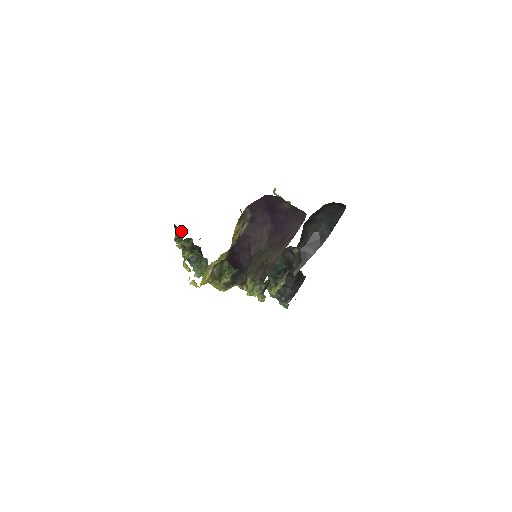
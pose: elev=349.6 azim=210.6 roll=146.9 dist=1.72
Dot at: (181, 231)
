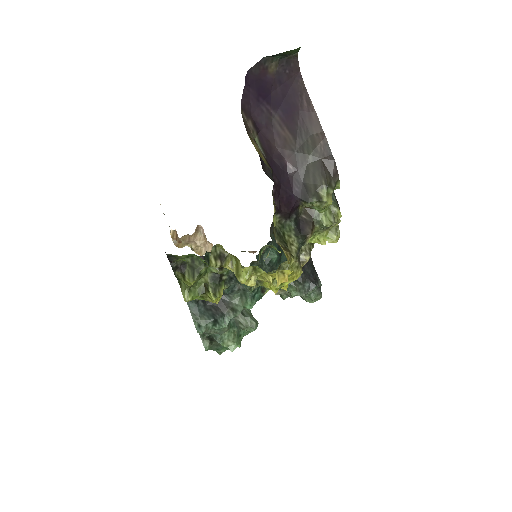
Dot at: (187, 260)
